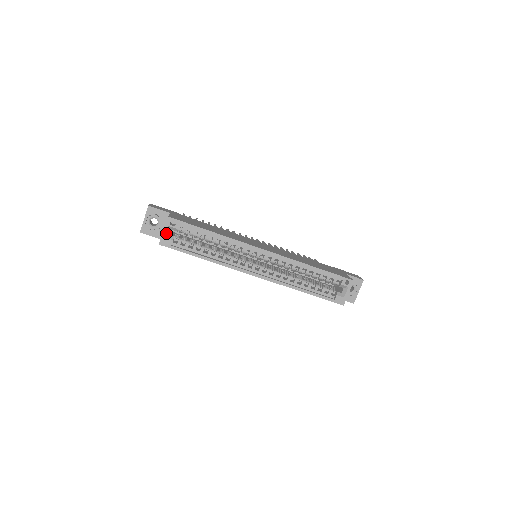
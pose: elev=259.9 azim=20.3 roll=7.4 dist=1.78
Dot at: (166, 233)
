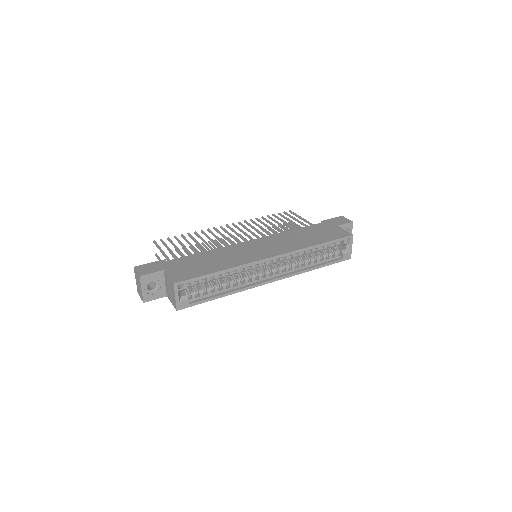
Dot at: (178, 298)
